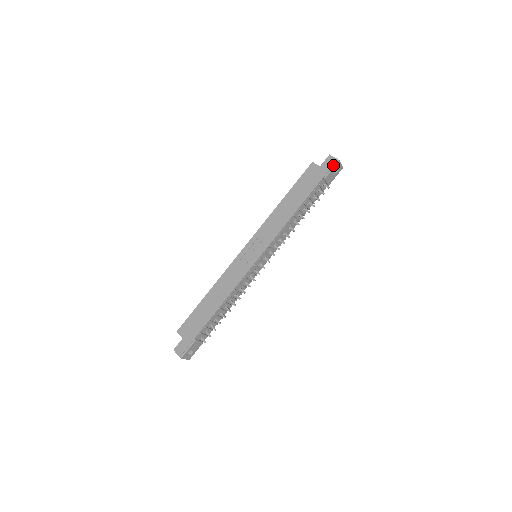
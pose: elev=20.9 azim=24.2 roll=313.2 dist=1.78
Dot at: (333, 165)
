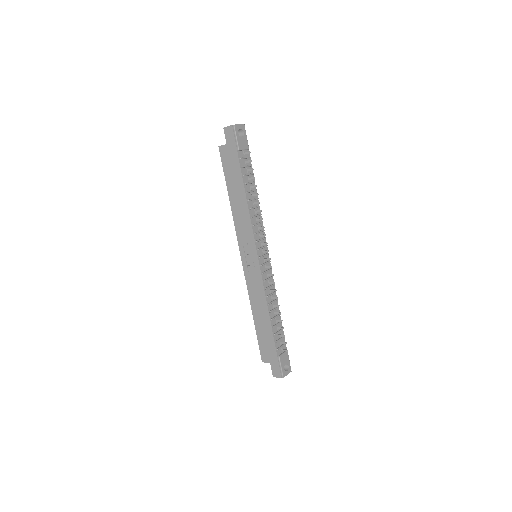
Dot at: (234, 133)
